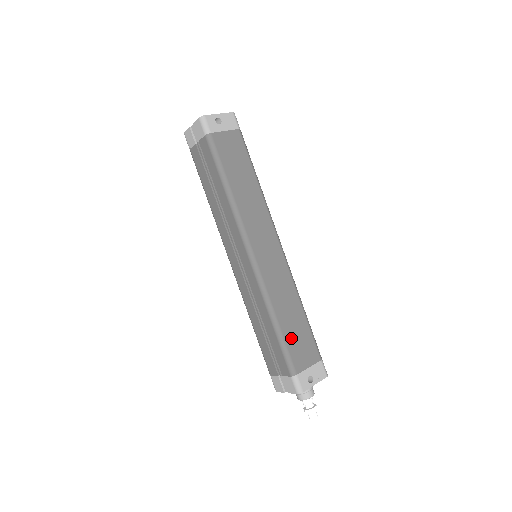
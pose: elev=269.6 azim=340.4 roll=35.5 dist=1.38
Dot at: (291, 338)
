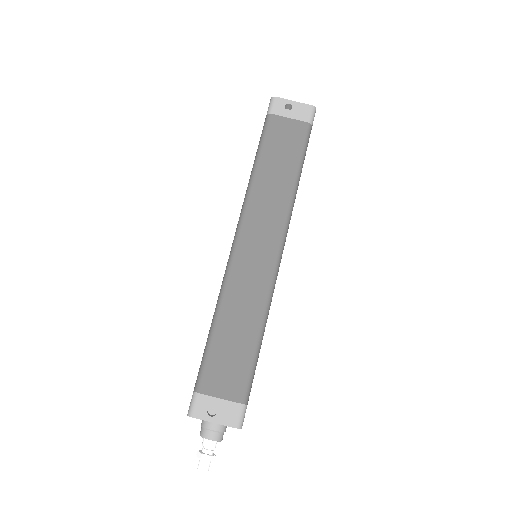
Dot at: (220, 351)
